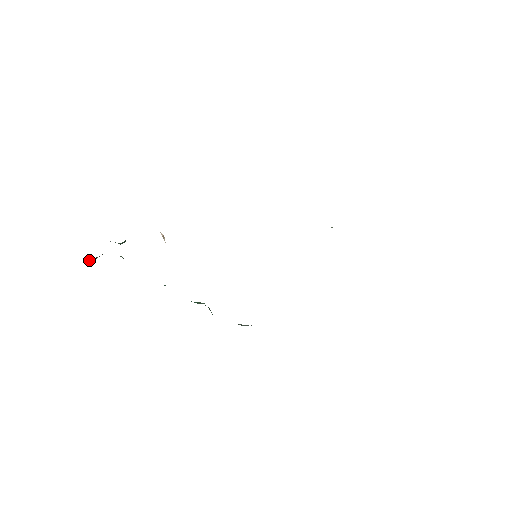
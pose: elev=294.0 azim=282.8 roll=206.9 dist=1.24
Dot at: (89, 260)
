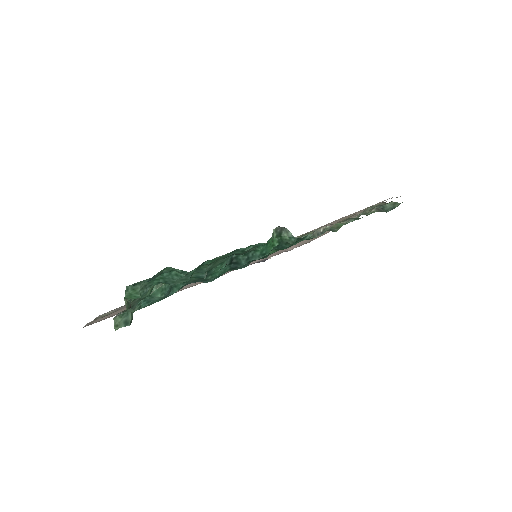
Dot at: (126, 301)
